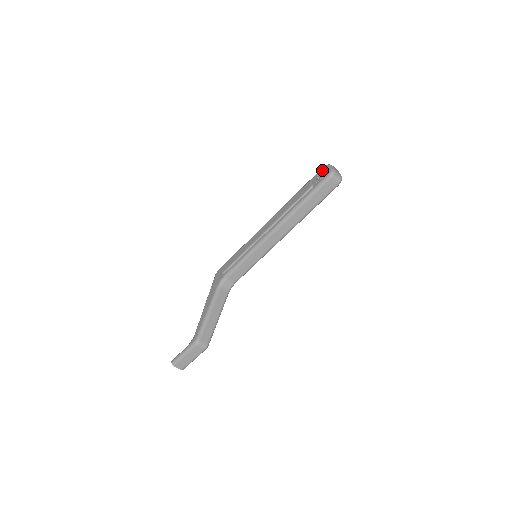
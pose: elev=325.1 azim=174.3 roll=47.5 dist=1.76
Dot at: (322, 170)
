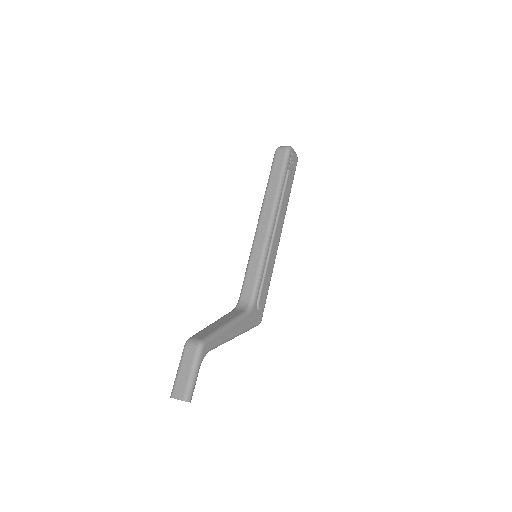
Dot at: occluded
